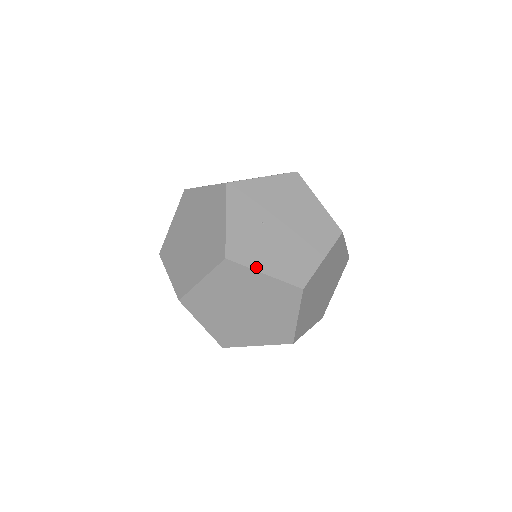
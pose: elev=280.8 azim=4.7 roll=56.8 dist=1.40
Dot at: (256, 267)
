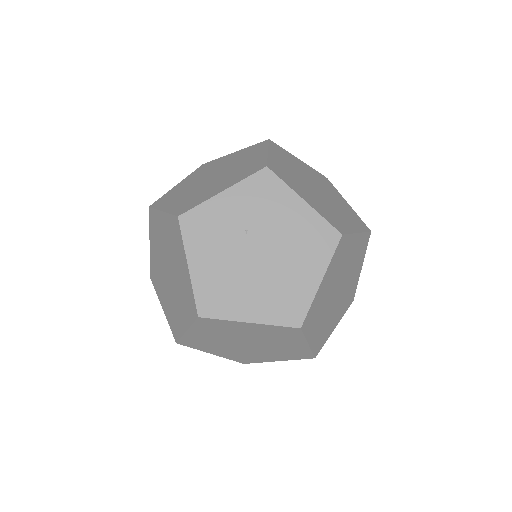
Dot at: (190, 253)
